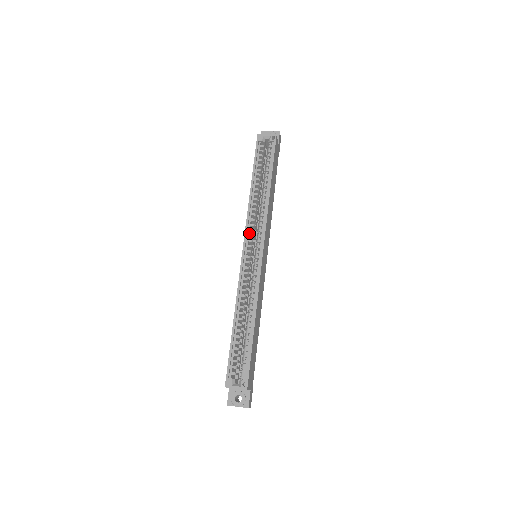
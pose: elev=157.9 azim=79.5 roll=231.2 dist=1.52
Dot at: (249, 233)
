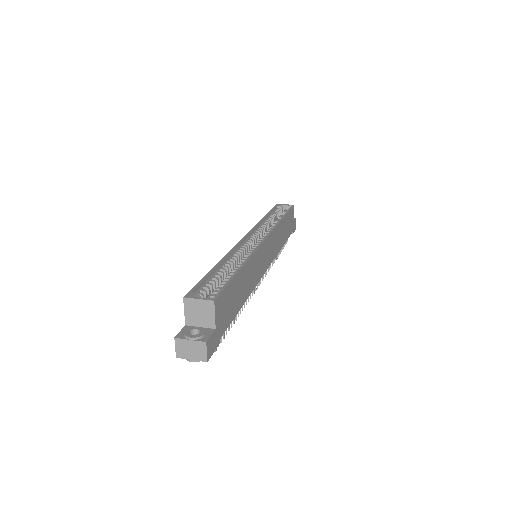
Dot at: (254, 235)
